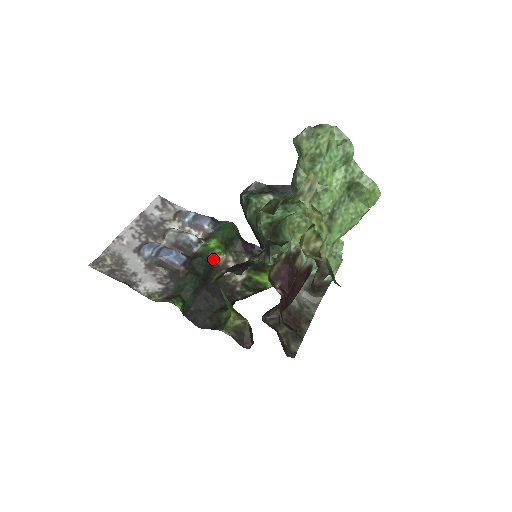
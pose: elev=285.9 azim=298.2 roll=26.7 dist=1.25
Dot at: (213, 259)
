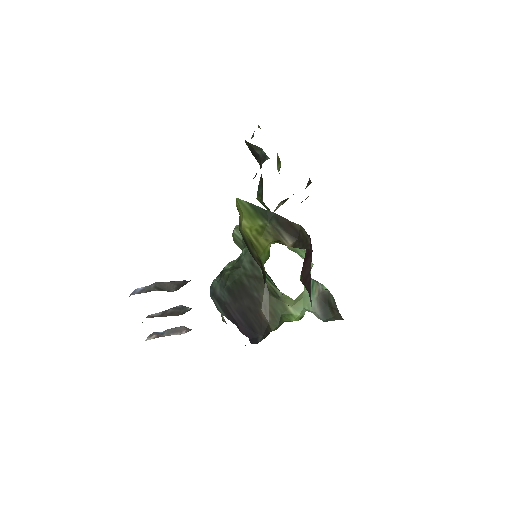
Dot at: occluded
